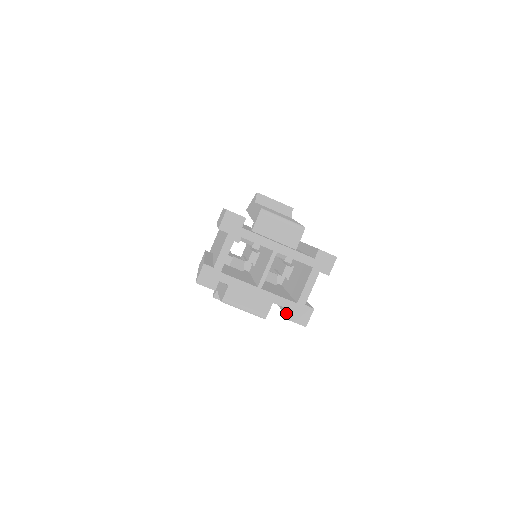
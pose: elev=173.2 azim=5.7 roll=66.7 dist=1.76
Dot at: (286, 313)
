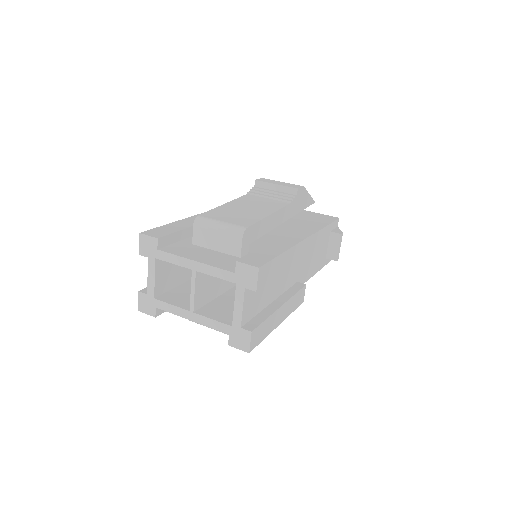
Dot at: occluded
